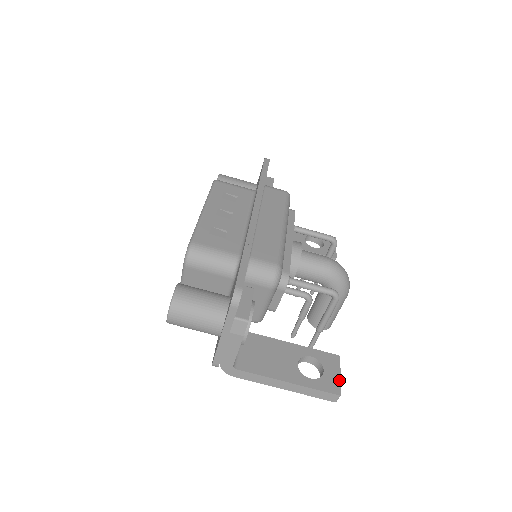
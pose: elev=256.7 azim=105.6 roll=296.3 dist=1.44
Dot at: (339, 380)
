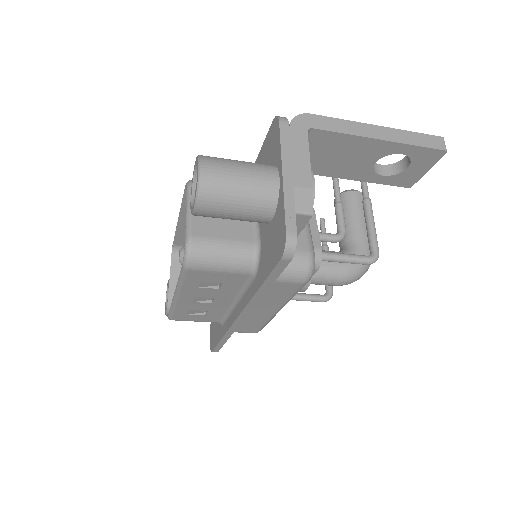
Dot at: occluded
